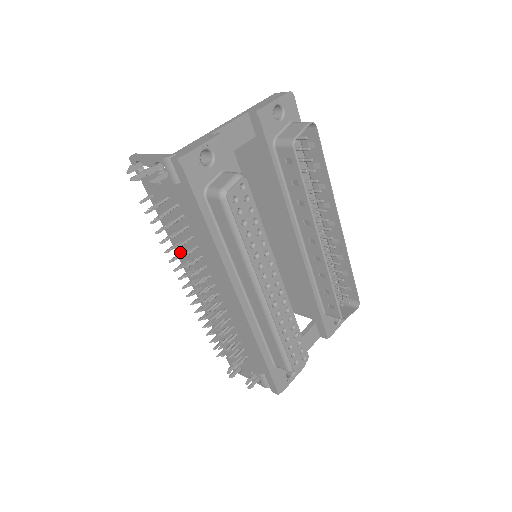
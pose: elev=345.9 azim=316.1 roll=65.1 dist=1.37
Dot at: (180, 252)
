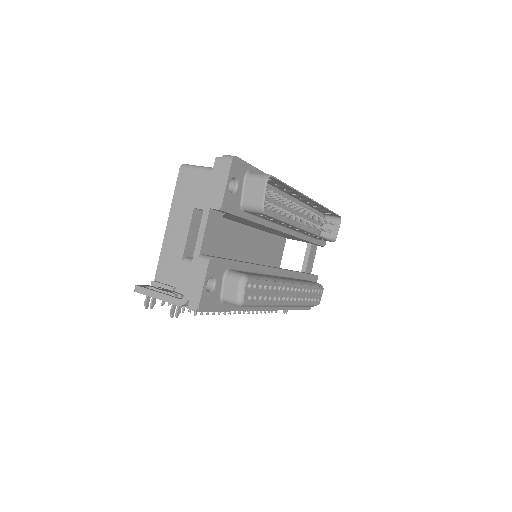
Dot at: occluded
